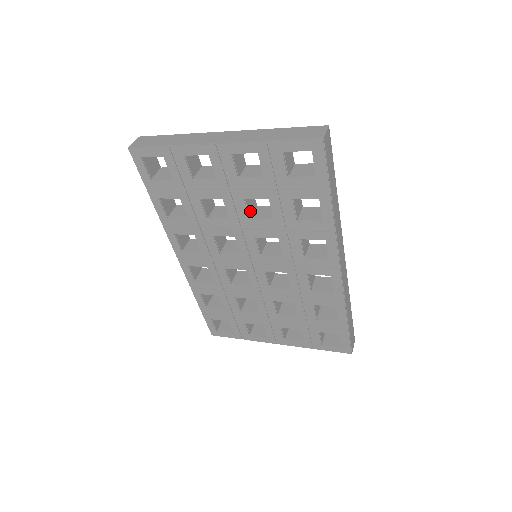
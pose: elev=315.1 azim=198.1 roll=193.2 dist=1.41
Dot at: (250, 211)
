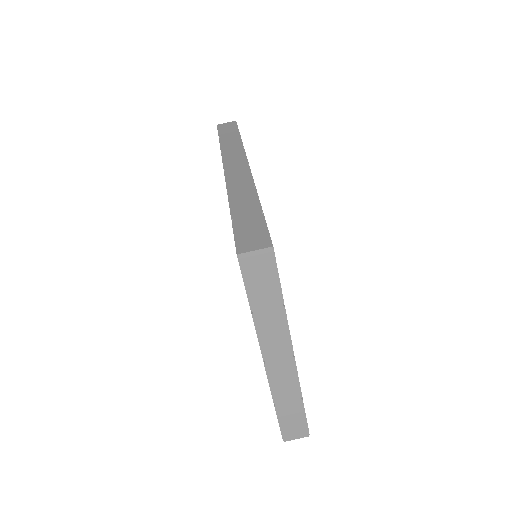
Dot at: occluded
